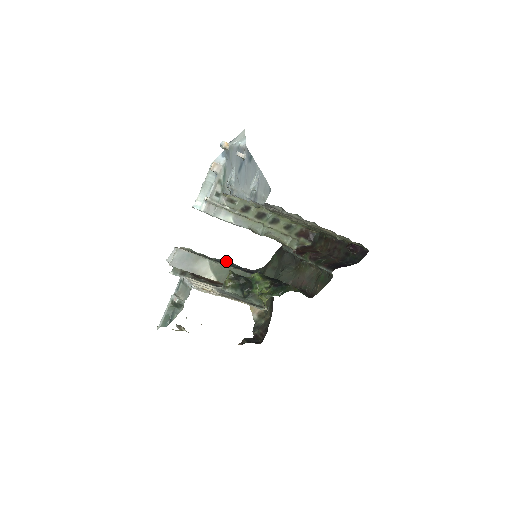
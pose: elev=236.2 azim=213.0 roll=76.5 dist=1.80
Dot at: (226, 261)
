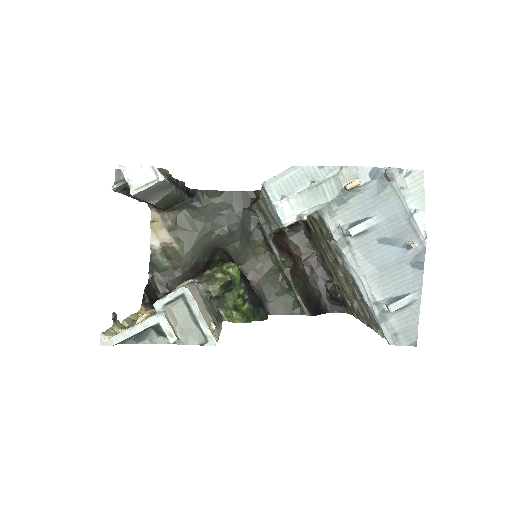
Dot at: (183, 183)
